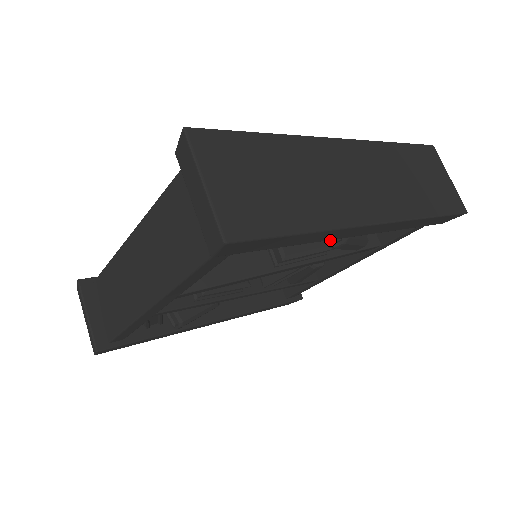
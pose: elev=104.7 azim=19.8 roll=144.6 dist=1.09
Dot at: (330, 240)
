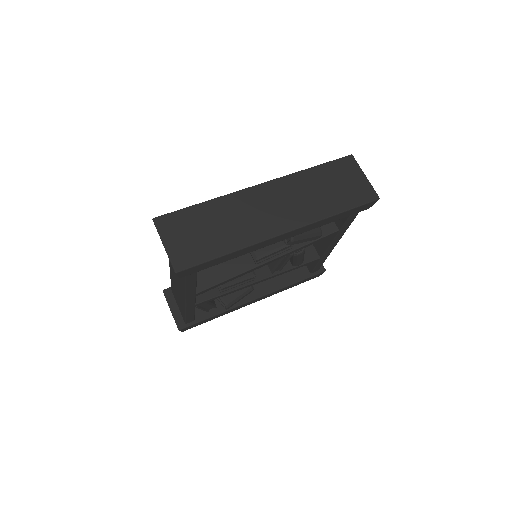
Dot at: (285, 240)
